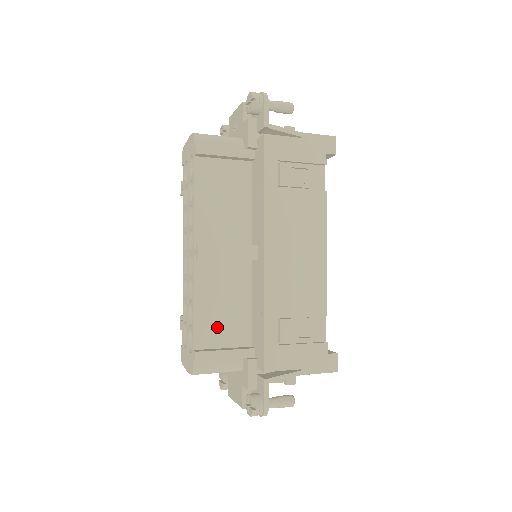
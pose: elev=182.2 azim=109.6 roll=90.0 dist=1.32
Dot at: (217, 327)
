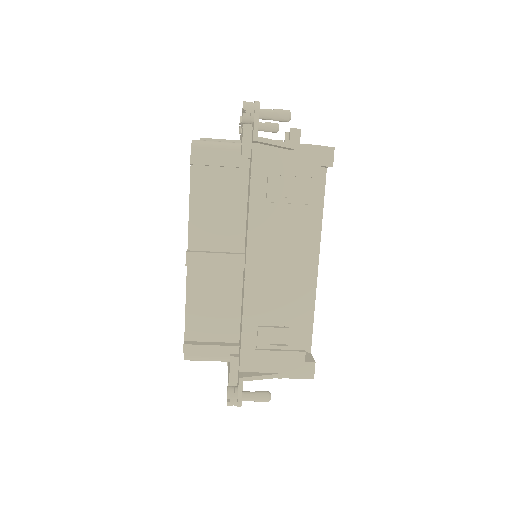
Dot at: (207, 323)
